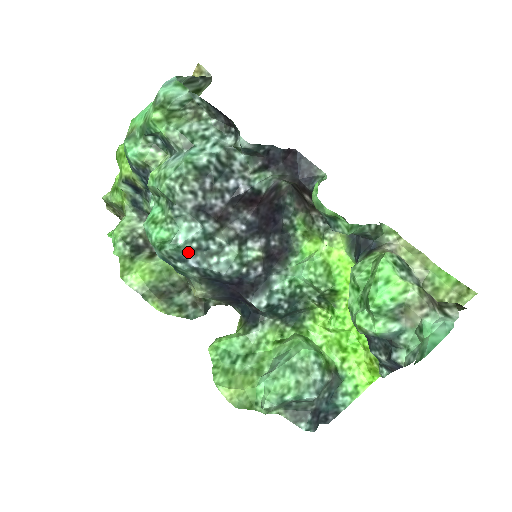
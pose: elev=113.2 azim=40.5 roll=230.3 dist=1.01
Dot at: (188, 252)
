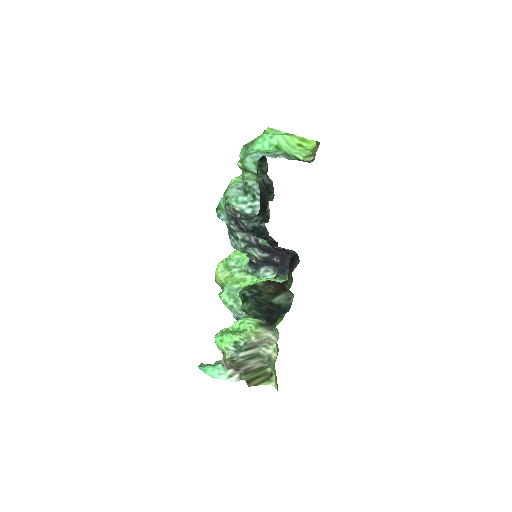
Dot at: (226, 223)
